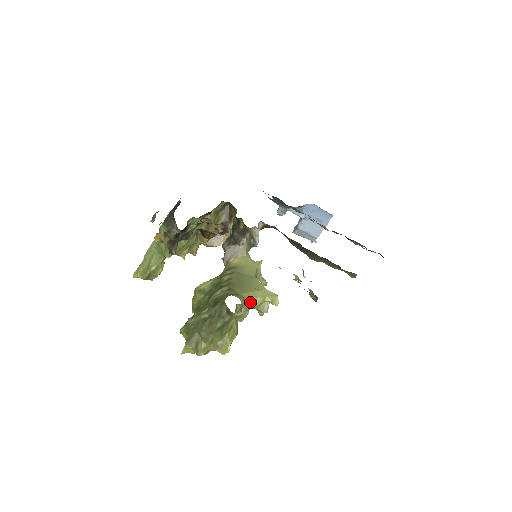
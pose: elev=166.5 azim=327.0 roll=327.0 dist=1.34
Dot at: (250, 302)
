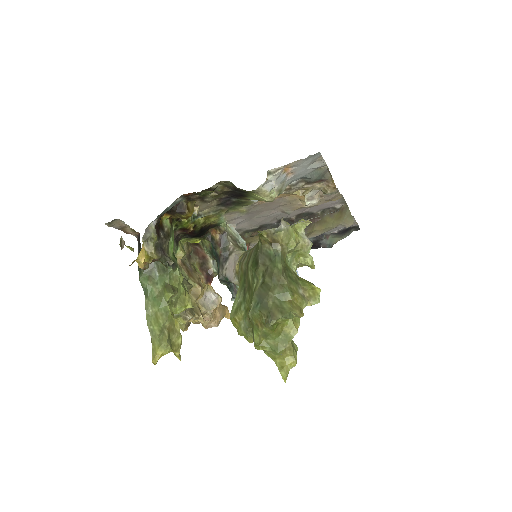
Dot at: occluded
